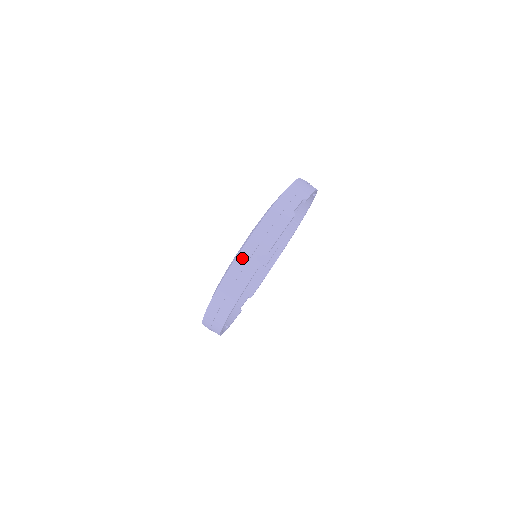
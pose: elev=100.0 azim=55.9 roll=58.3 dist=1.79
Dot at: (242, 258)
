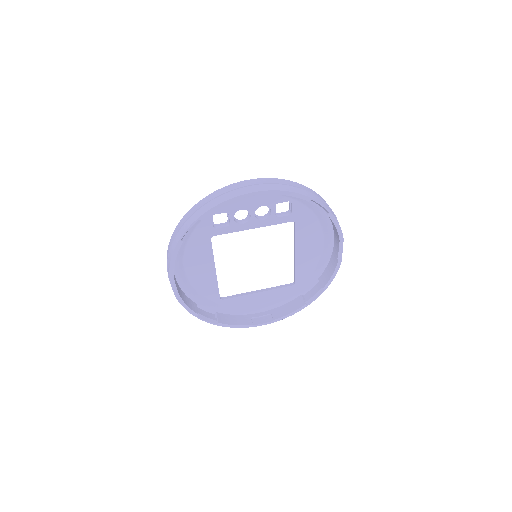
Dot at: (316, 194)
